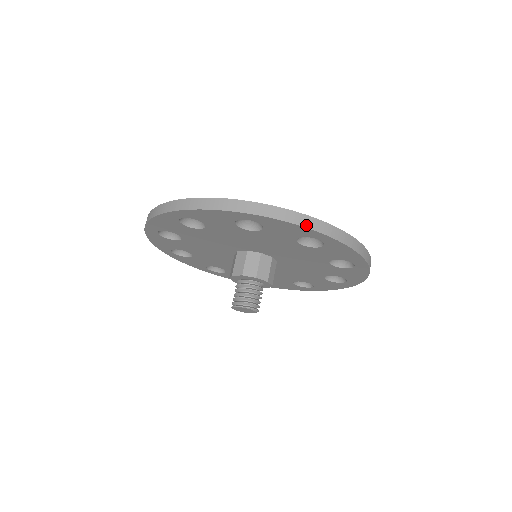
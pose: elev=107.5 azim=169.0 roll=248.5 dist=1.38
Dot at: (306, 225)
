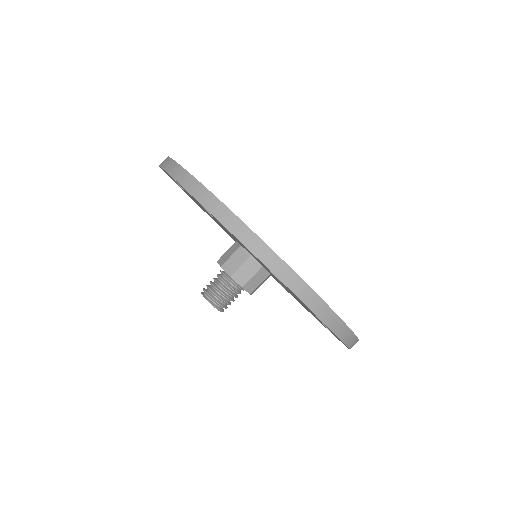
Dot at: occluded
